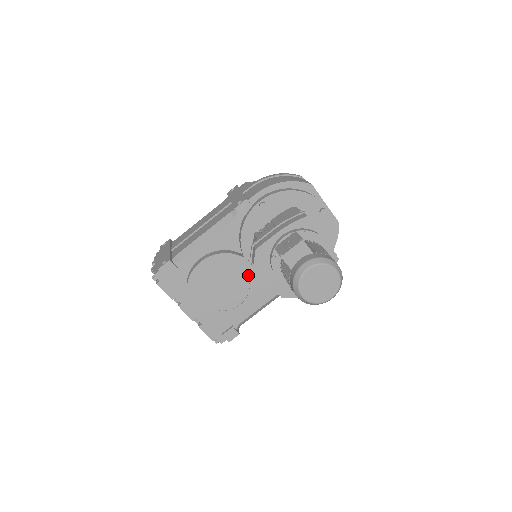
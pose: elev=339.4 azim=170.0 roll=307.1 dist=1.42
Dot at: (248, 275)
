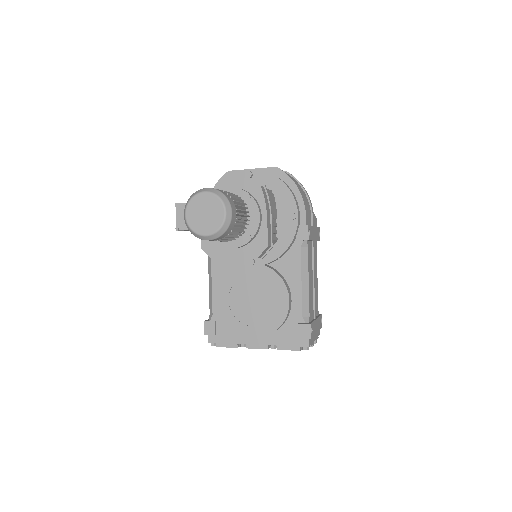
Dot at: (257, 274)
